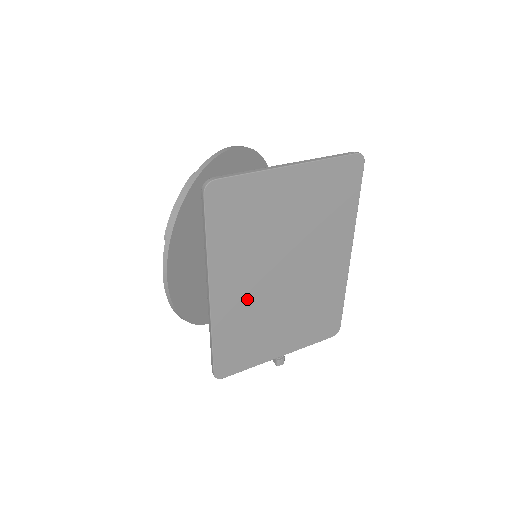
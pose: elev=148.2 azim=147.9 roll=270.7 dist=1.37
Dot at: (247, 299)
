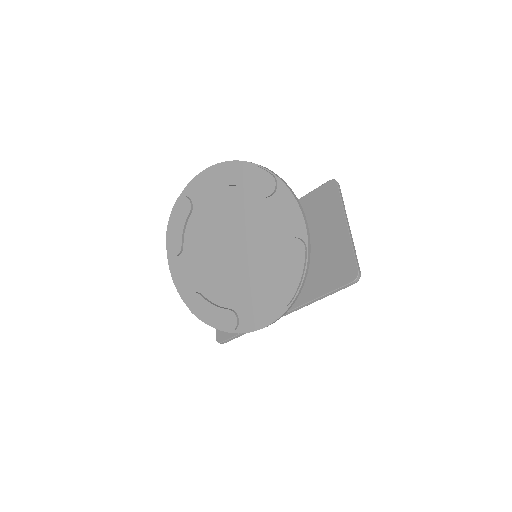
Dot at: occluded
